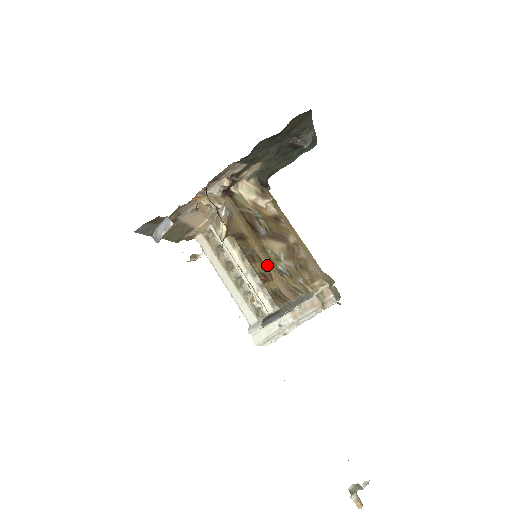
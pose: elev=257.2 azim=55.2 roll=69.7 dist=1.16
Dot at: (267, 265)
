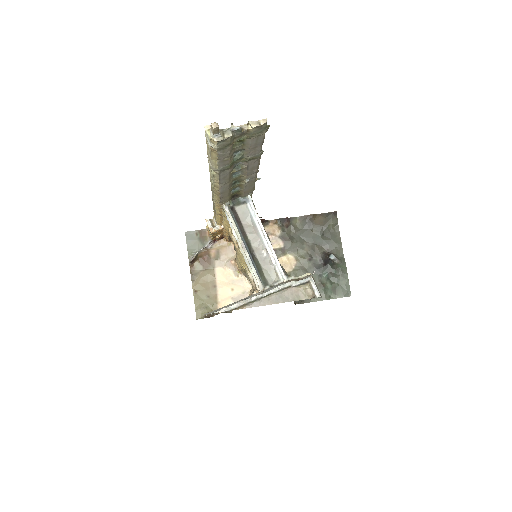
Dot at: occluded
